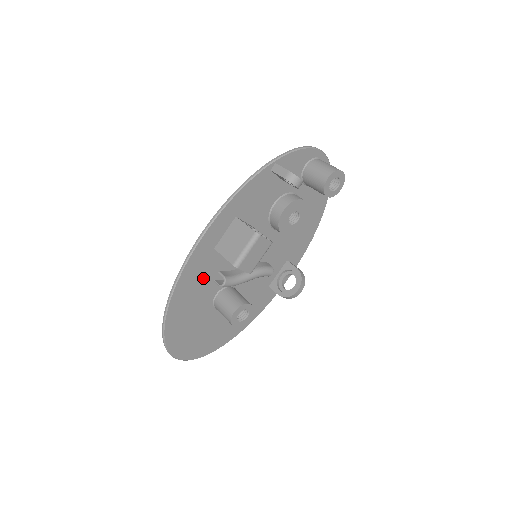
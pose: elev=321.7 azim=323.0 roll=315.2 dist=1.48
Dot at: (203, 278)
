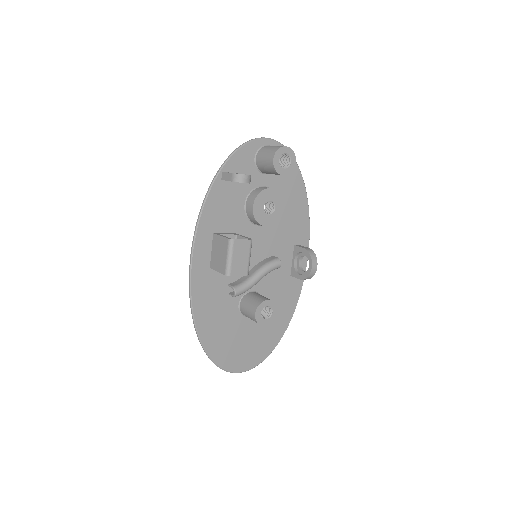
Dot at: (216, 296)
